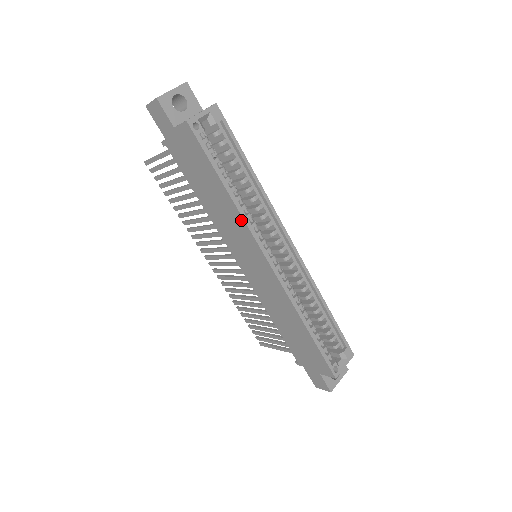
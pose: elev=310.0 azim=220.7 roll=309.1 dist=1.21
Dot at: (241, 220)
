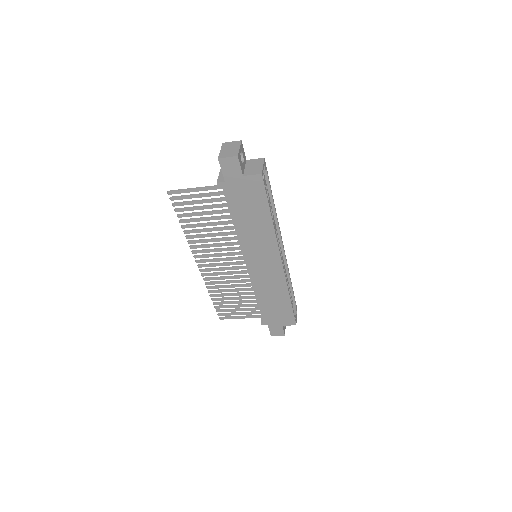
Dot at: (273, 235)
